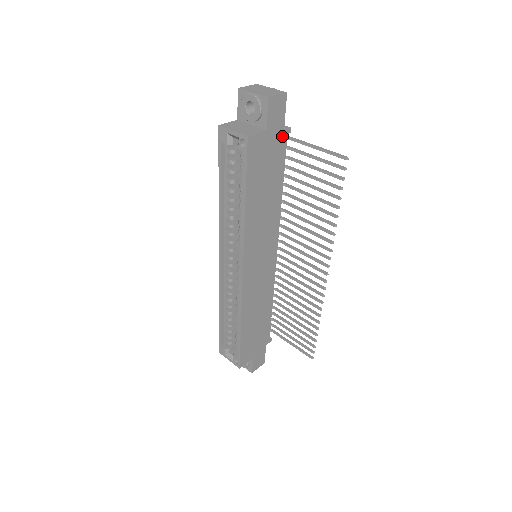
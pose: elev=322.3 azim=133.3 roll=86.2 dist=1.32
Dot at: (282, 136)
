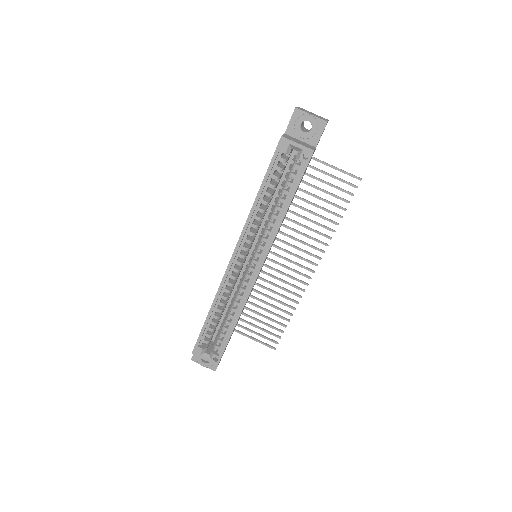
Dot at: occluded
